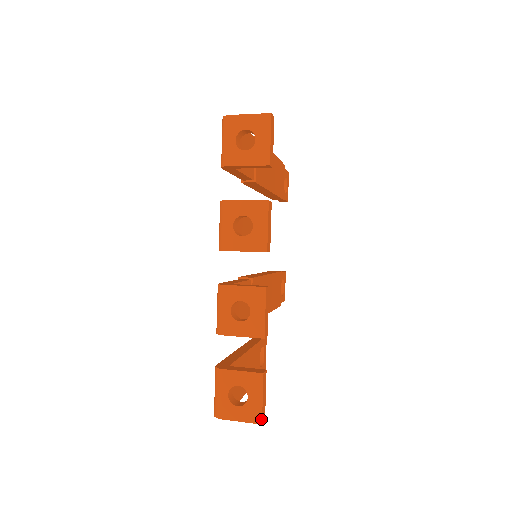
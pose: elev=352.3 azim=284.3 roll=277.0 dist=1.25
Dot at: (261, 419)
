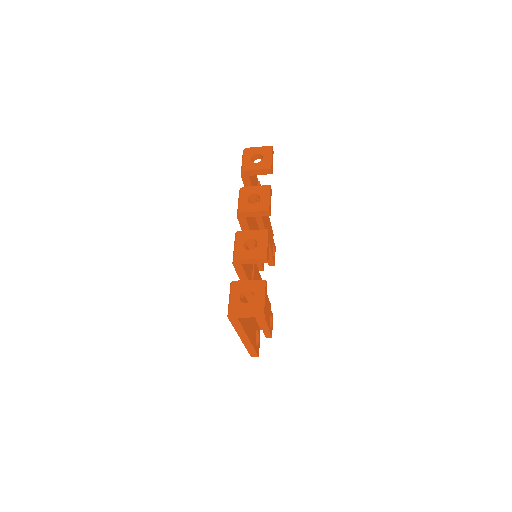
Dot at: (264, 309)
